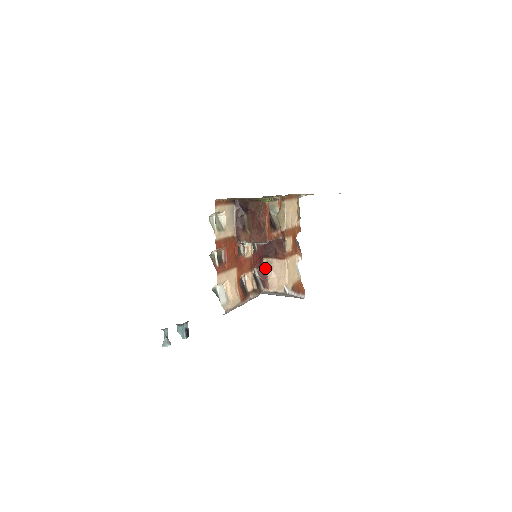
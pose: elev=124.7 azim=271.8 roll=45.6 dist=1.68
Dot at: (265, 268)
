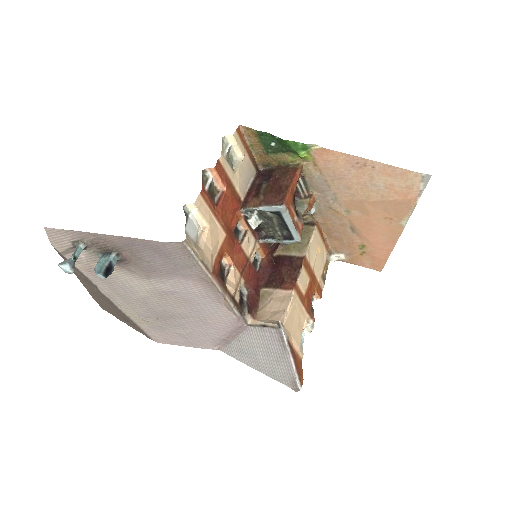
Dot at: (259, 298)
